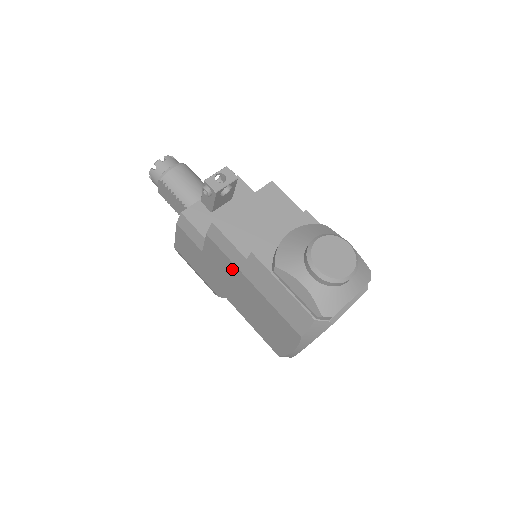
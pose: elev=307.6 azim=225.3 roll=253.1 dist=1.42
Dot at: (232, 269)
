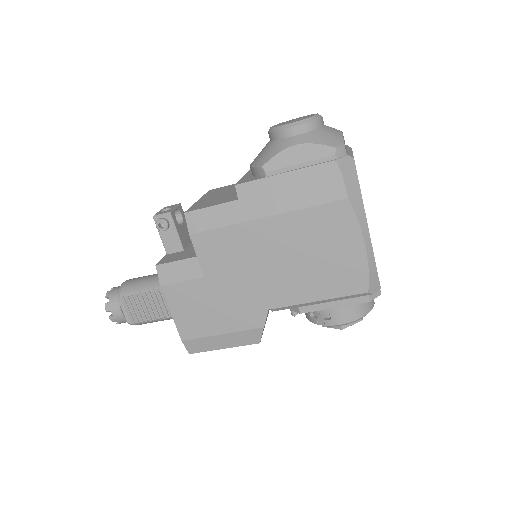
Dot at: (238, 237)
